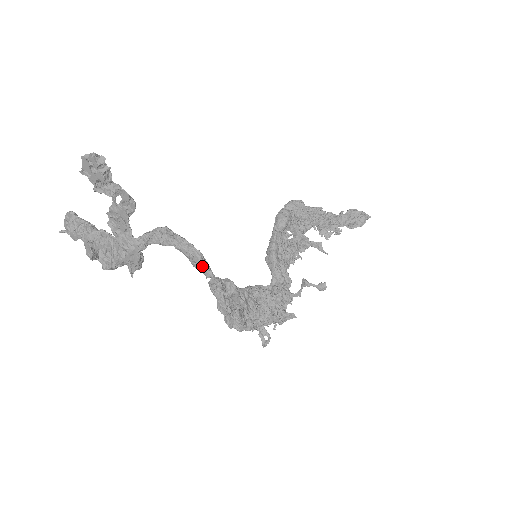
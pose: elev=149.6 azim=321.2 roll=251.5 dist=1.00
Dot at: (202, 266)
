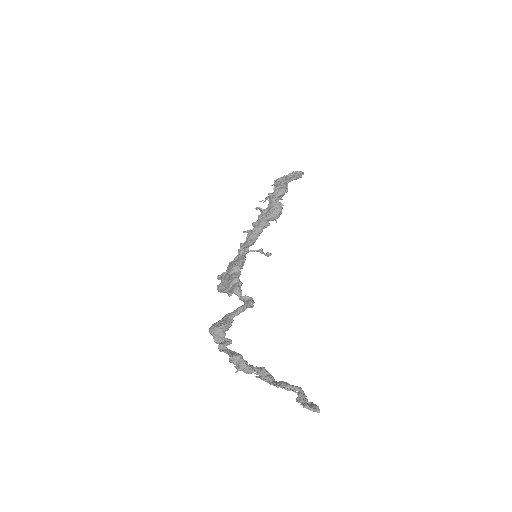
Dot at: occluded
